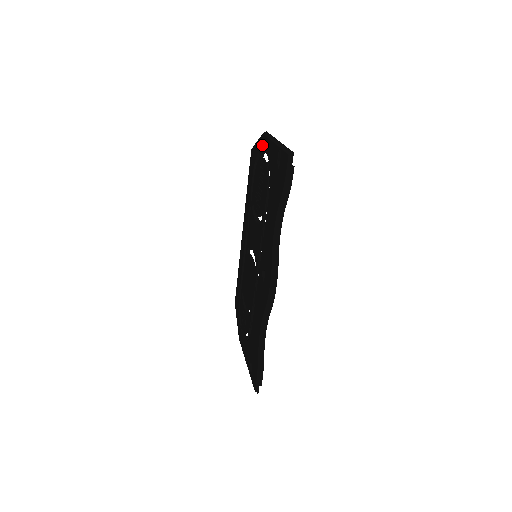
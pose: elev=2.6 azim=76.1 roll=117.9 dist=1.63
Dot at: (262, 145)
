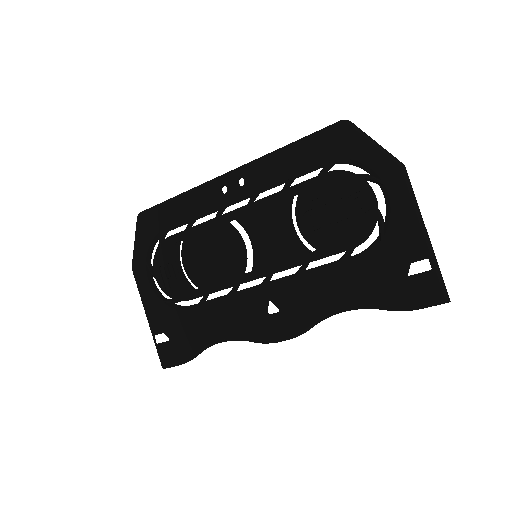
Dot at: (387, 178)
